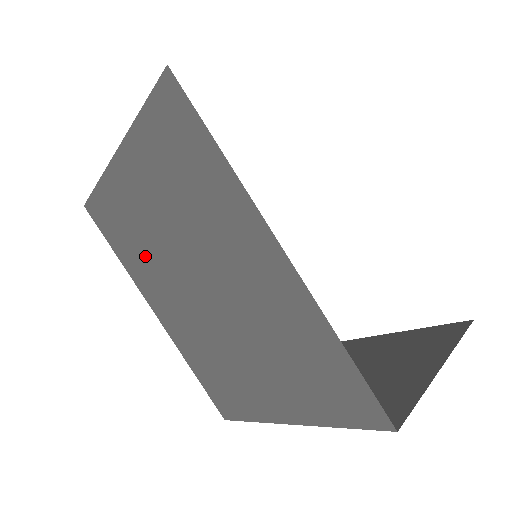
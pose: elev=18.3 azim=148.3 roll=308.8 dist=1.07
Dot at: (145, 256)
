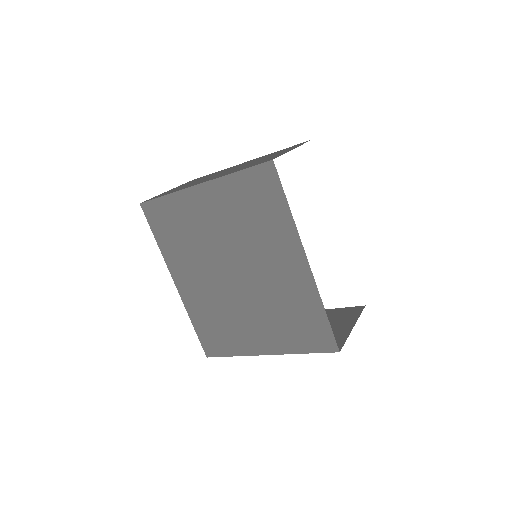
Dot at: (189, 246)
